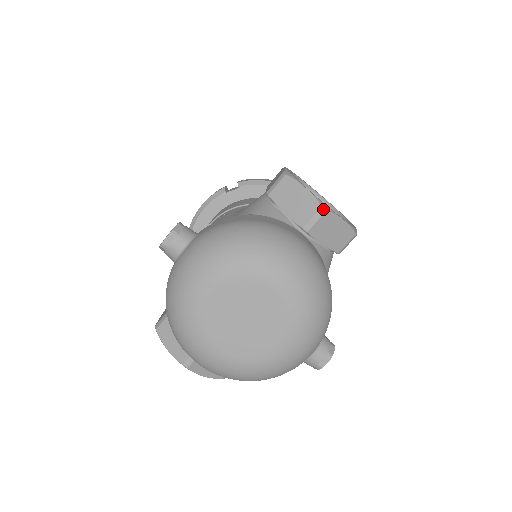
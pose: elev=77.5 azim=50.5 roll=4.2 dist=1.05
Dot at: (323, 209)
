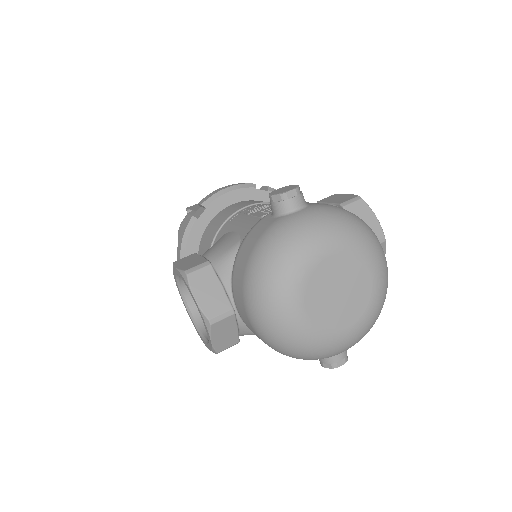
Dot at: occluded
